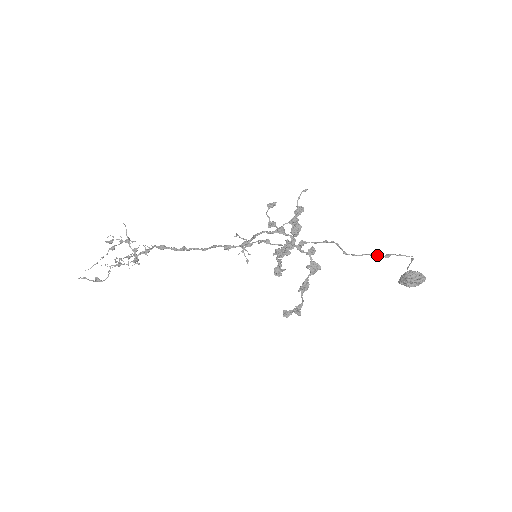
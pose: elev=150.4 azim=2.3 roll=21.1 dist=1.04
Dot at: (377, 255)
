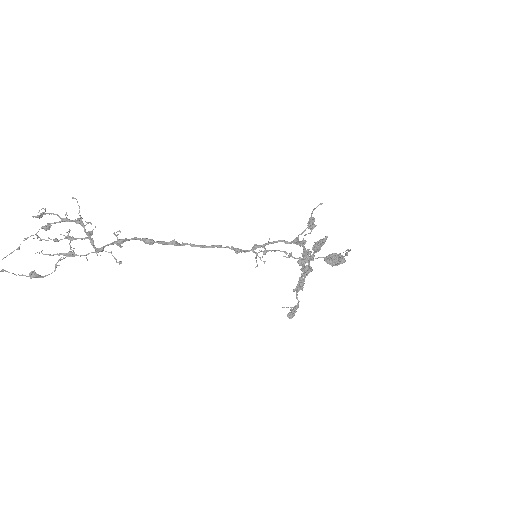
Dot at: occluded
